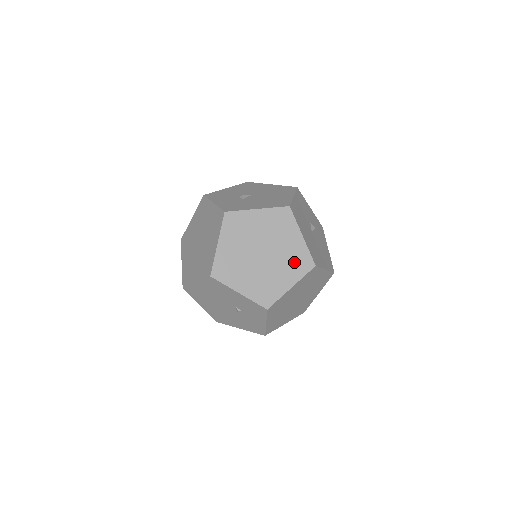
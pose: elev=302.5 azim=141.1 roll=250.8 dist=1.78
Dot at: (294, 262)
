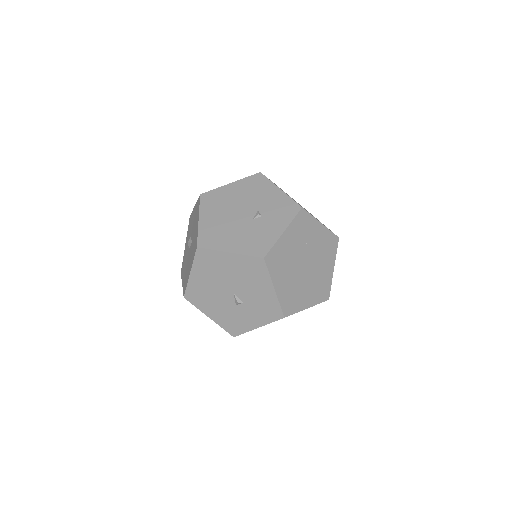
Dot at: occluded
